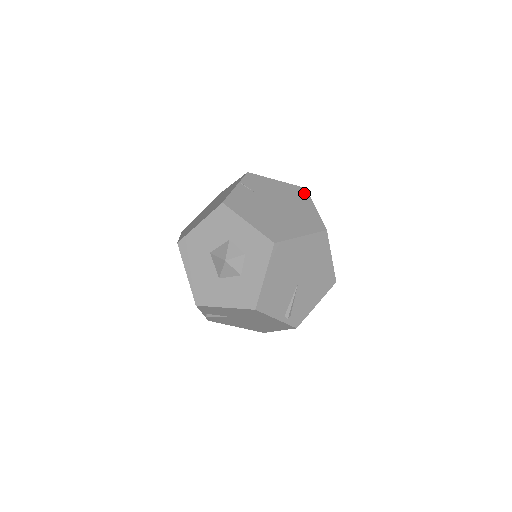
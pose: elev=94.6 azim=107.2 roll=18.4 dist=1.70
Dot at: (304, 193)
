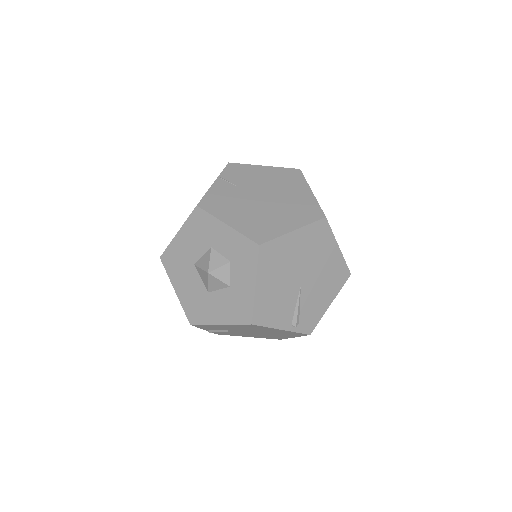
Dot at: (297, 176)
